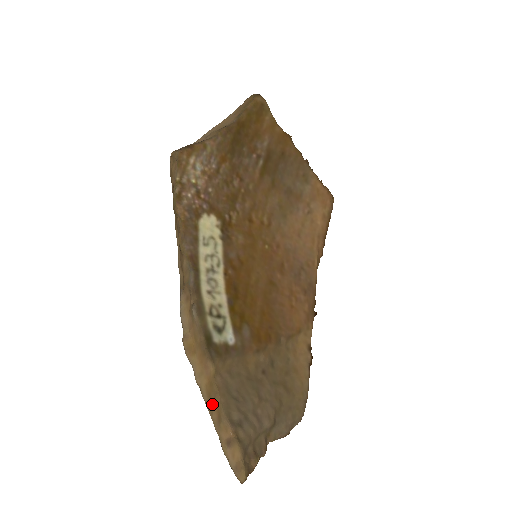
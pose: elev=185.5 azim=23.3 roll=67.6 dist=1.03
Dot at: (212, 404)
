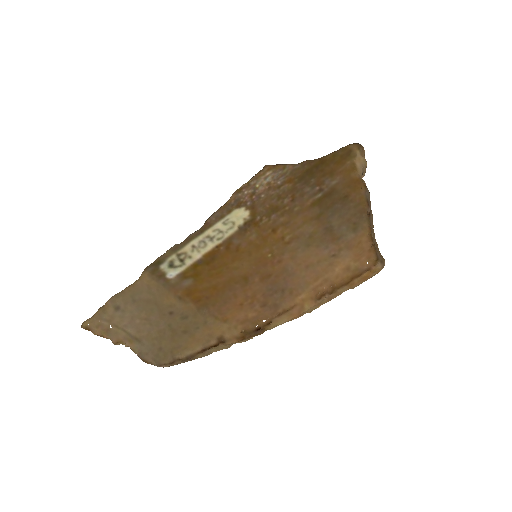
Dot at: (123, 290)
